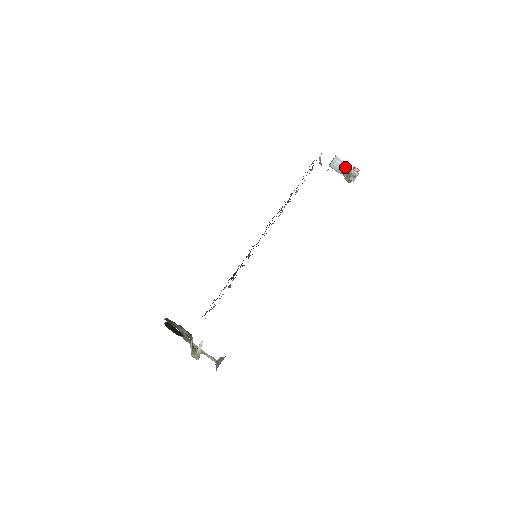
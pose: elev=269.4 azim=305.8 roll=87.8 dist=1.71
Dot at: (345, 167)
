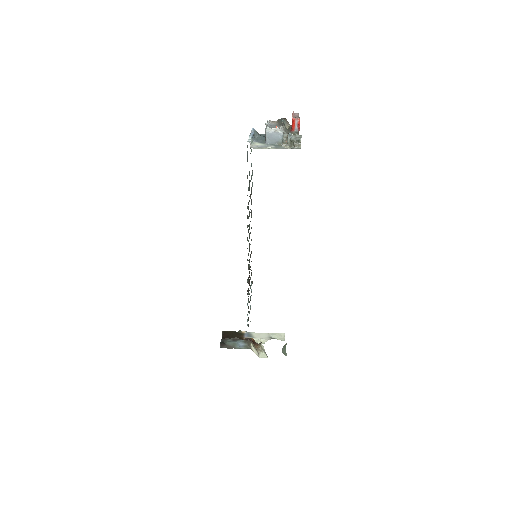
Dot at: (283, 120)
